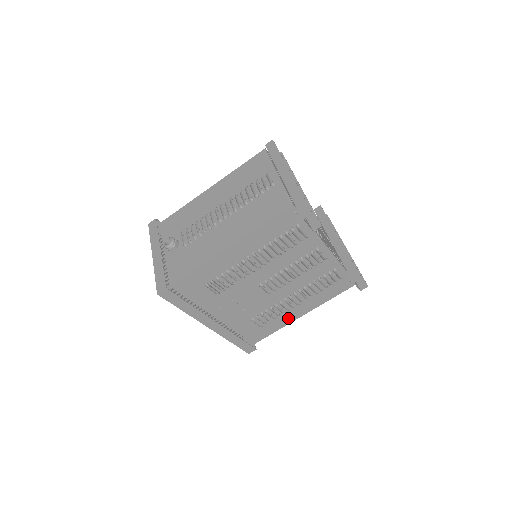
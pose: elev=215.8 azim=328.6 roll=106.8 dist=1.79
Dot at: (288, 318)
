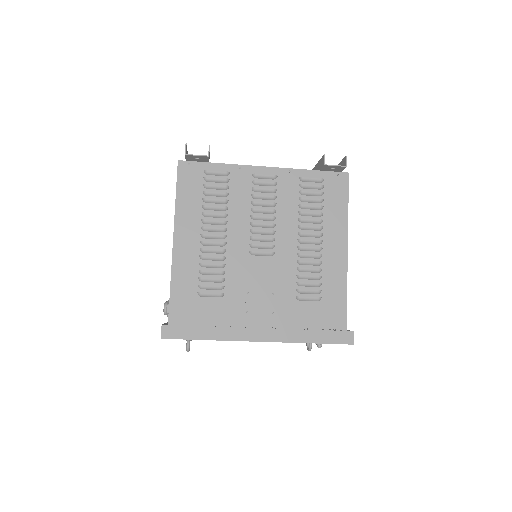
Dot at: (336, 267)
